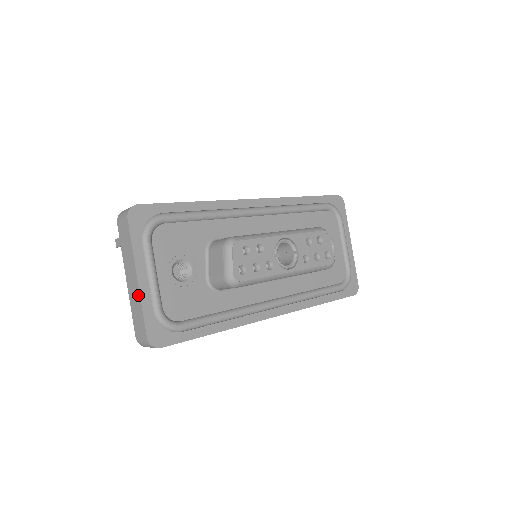
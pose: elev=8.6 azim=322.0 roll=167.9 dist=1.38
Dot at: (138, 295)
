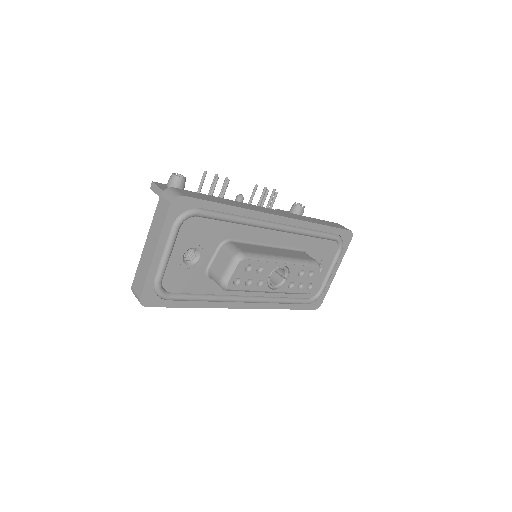
Dot at: (149, 264)
